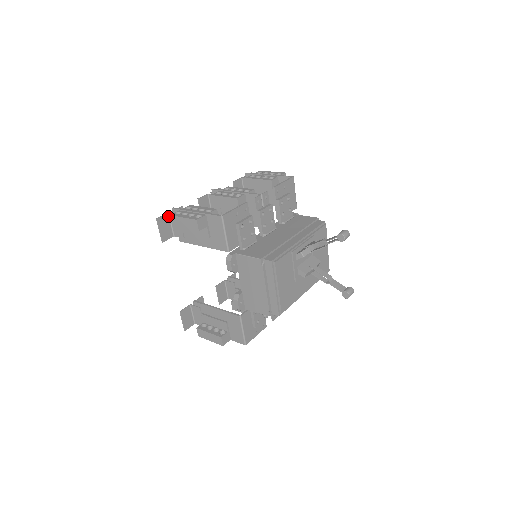
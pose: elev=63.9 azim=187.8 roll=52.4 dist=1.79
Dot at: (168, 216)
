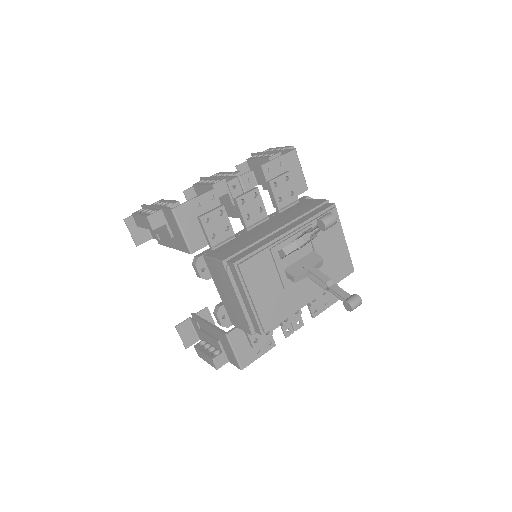
Dot at: occluded
